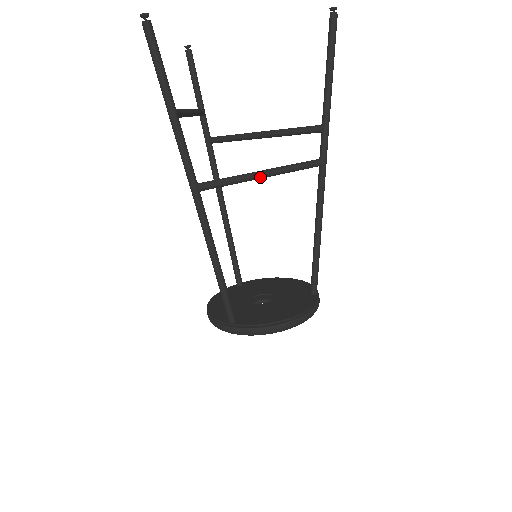
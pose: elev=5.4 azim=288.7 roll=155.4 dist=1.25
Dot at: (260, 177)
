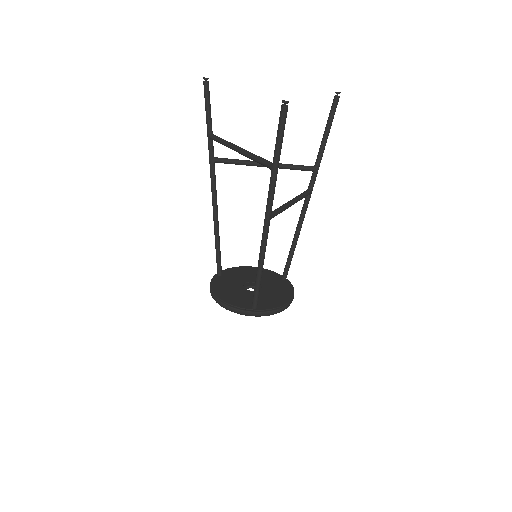
Dot at: occluded
